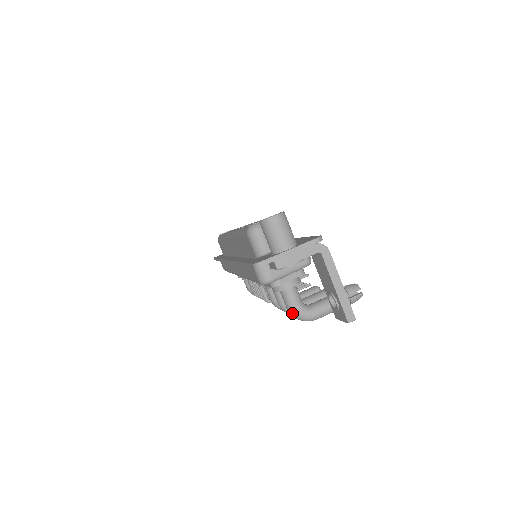
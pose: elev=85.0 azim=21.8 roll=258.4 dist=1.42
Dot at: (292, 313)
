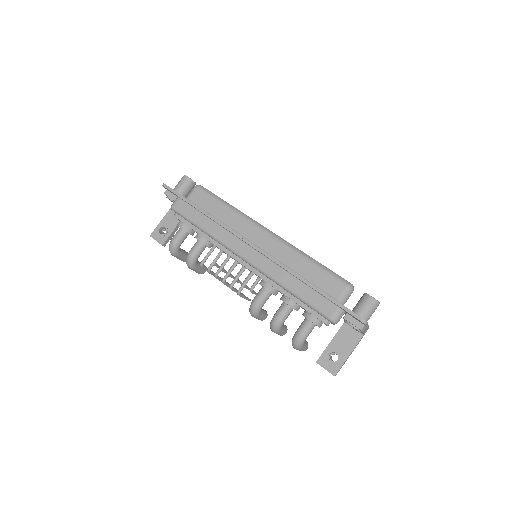
Dot at: (301, 338)
